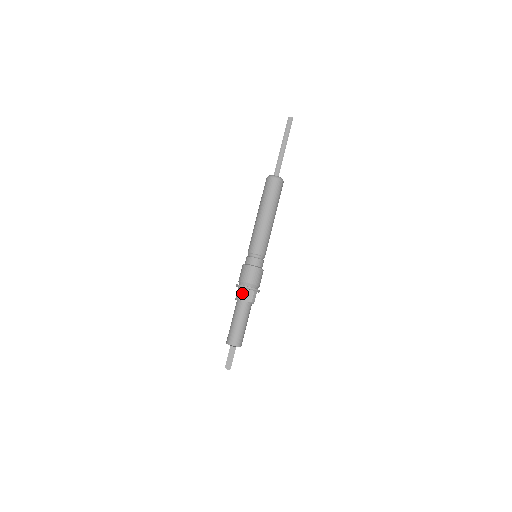
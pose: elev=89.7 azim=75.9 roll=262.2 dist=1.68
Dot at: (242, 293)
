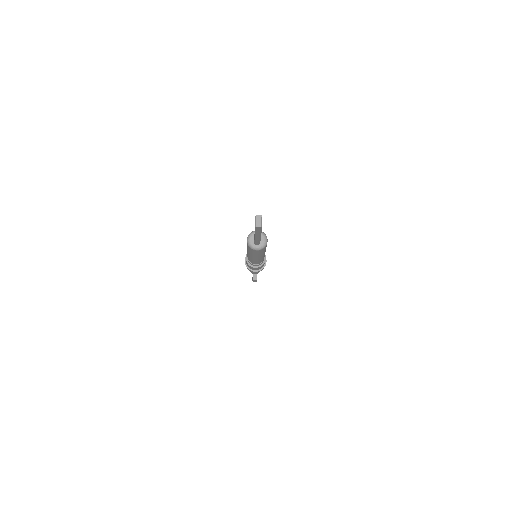
Dot at: occluded
